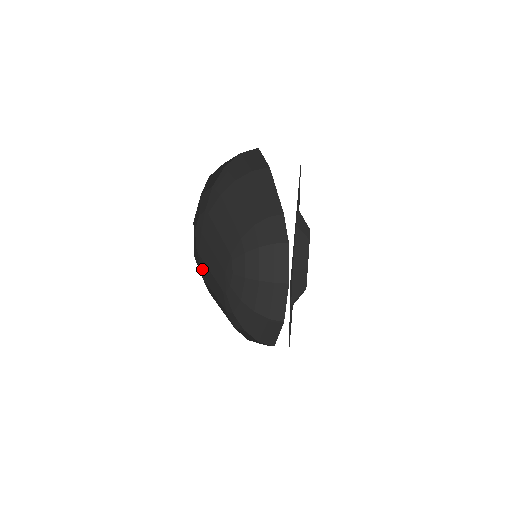
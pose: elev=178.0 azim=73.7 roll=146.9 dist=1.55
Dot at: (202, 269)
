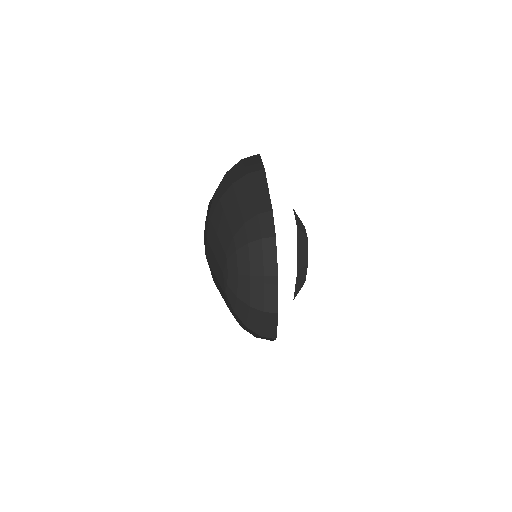
Dot at: (212, 276)
